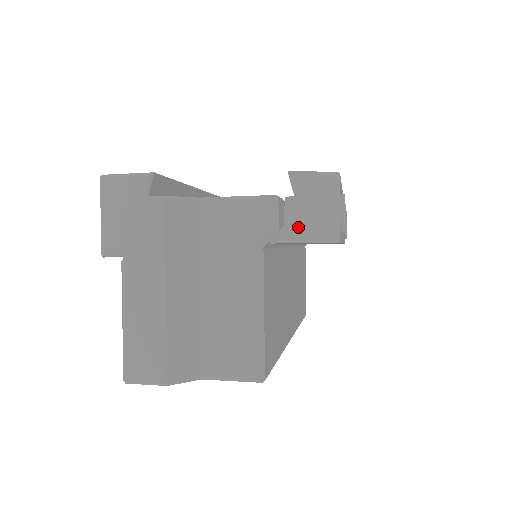
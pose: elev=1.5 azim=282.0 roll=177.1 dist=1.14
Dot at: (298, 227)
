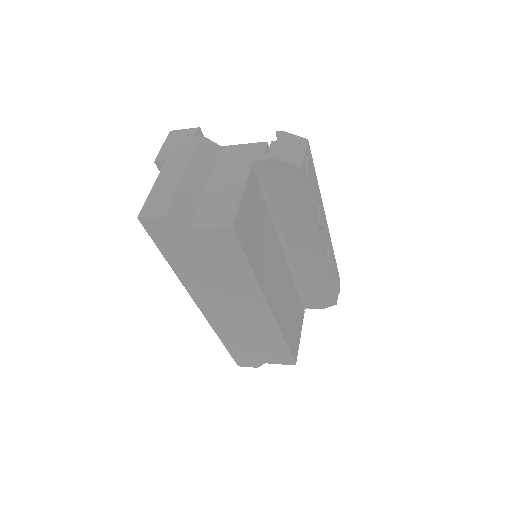
Dot at: (276, 152)
